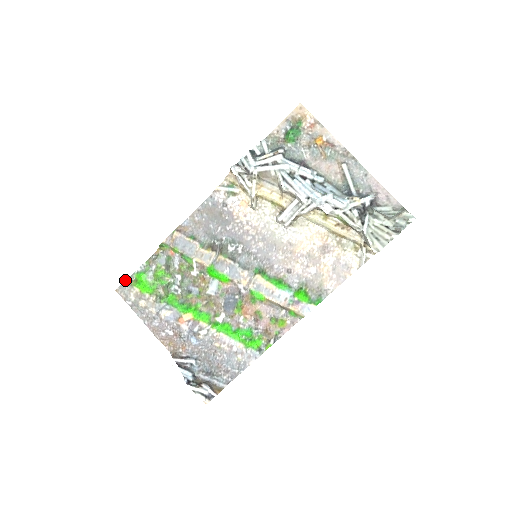
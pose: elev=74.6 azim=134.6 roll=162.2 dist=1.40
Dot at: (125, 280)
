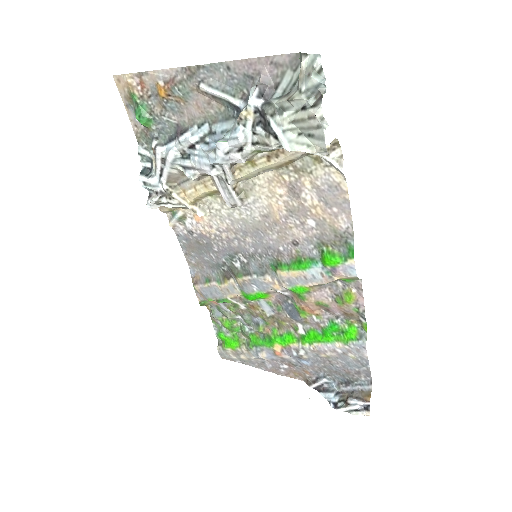
Dot at: (217, 347)
